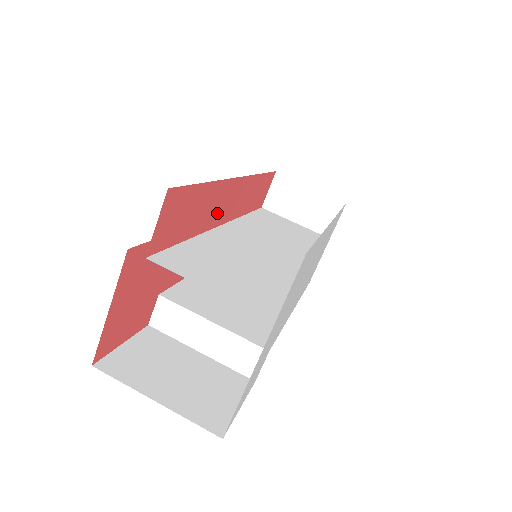
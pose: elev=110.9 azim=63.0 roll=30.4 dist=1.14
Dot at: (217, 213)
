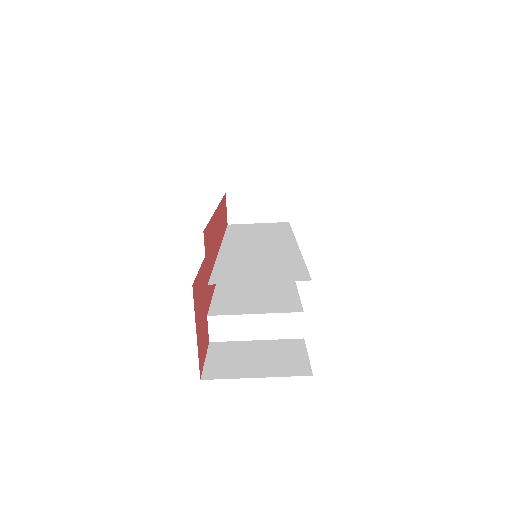
Dot at: (217, 239)
